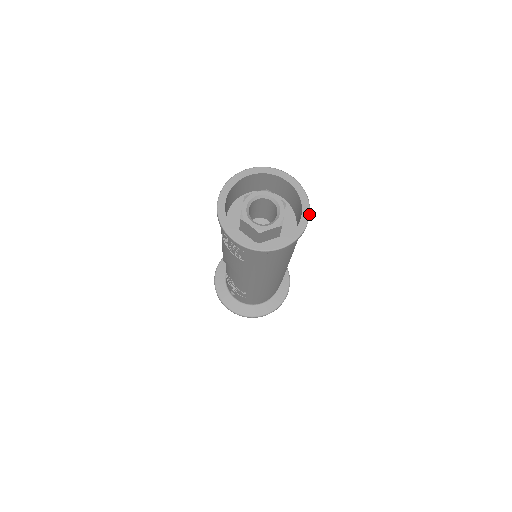
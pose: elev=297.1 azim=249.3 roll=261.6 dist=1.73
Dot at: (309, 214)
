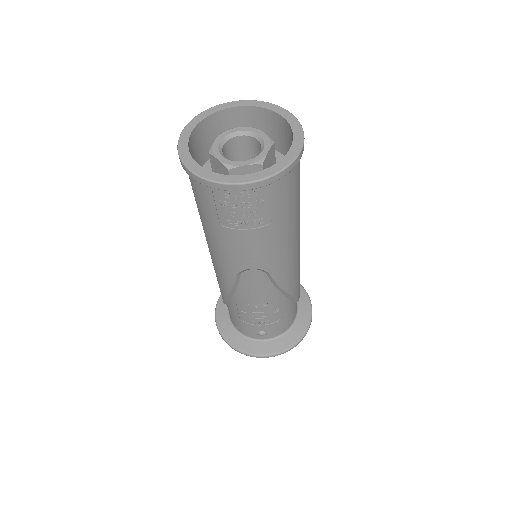
Dot at: (287, 110)
